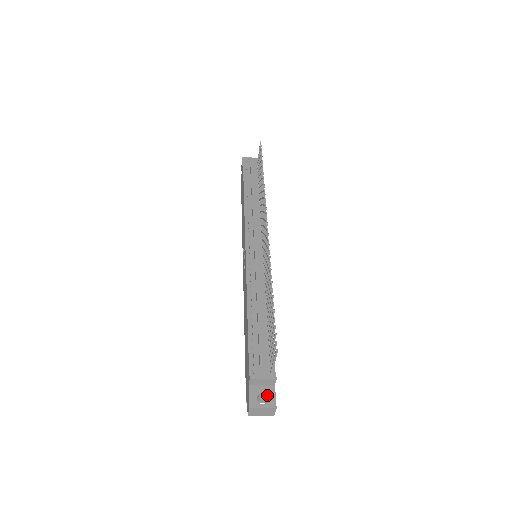
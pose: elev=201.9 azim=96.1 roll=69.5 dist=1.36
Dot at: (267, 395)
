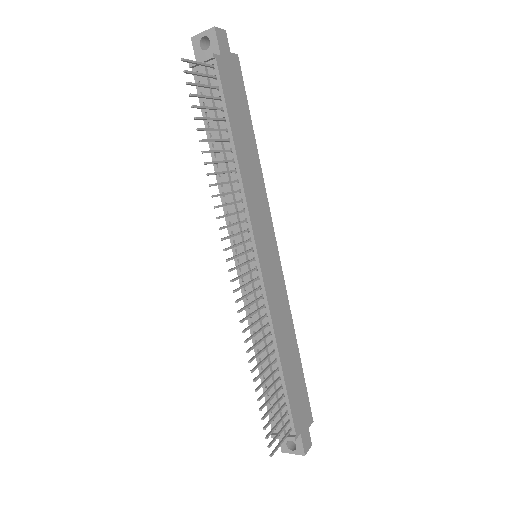
Dot at: (295, 443)
